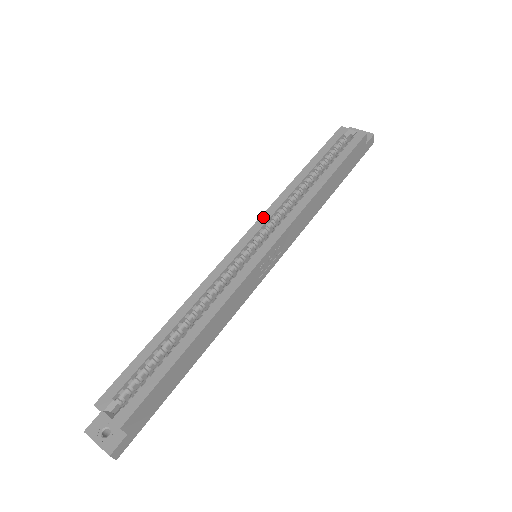
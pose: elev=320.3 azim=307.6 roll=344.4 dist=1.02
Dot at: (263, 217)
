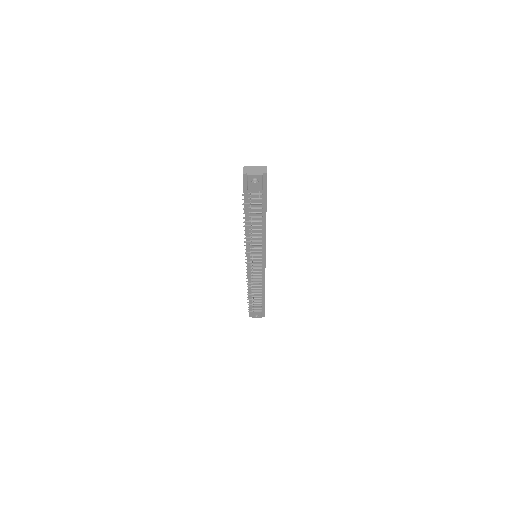
Dot at: occluded
